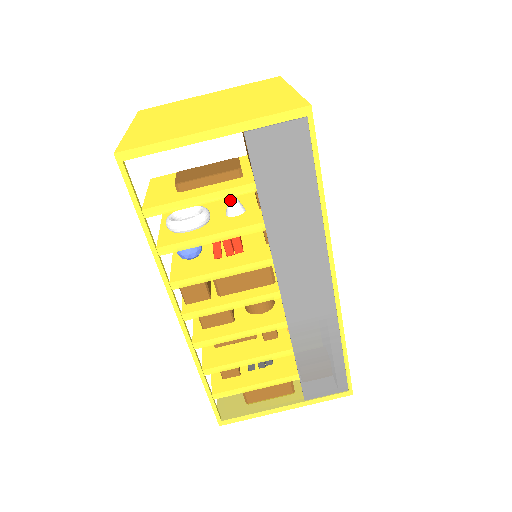
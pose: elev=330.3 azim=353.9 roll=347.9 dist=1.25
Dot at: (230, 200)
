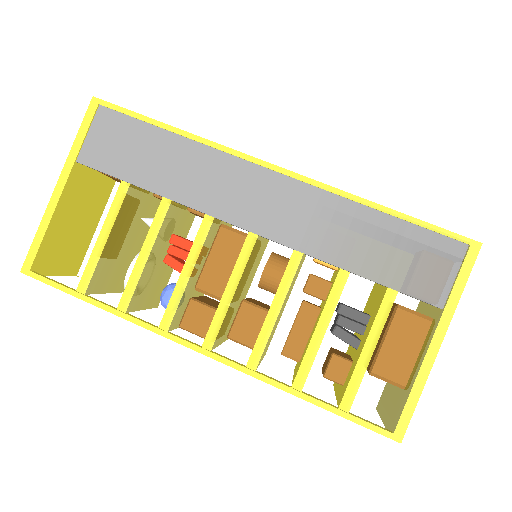
Dot at: (149, 224)
